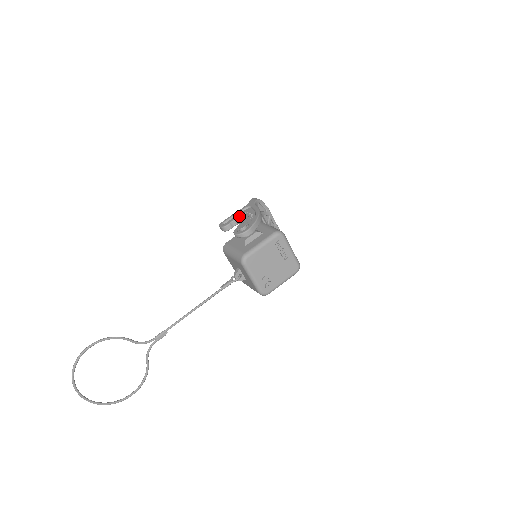
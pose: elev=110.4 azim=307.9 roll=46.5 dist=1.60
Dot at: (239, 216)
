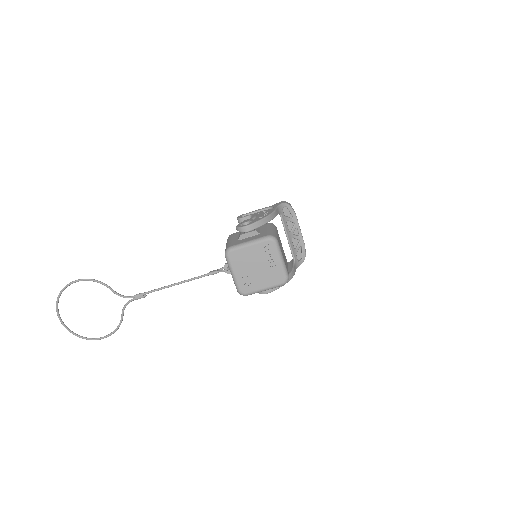
Dot at: (258, 213)
